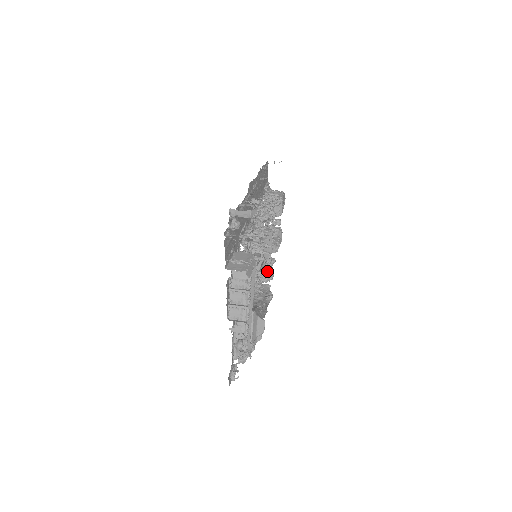
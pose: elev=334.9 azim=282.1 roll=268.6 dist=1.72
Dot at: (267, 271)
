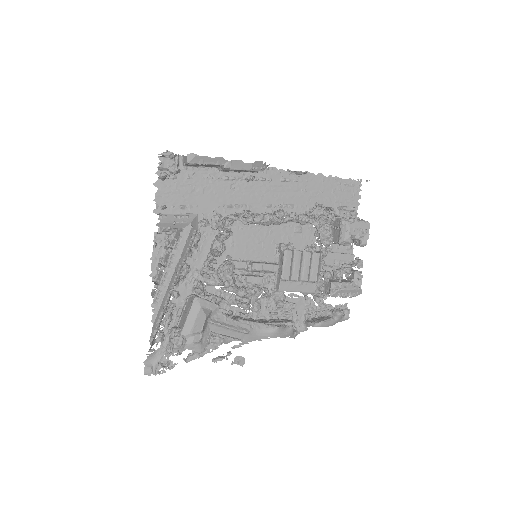
Dot at: (320, 318)
